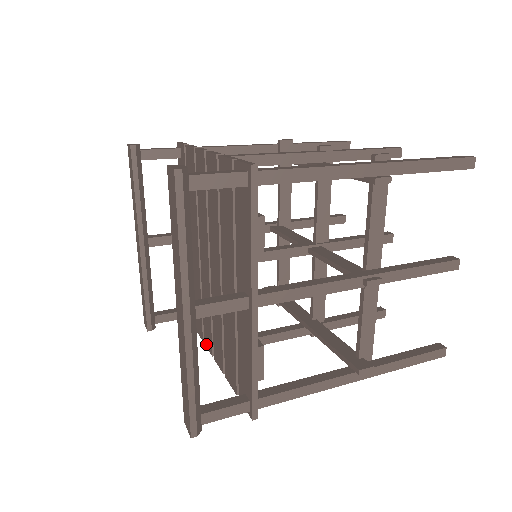
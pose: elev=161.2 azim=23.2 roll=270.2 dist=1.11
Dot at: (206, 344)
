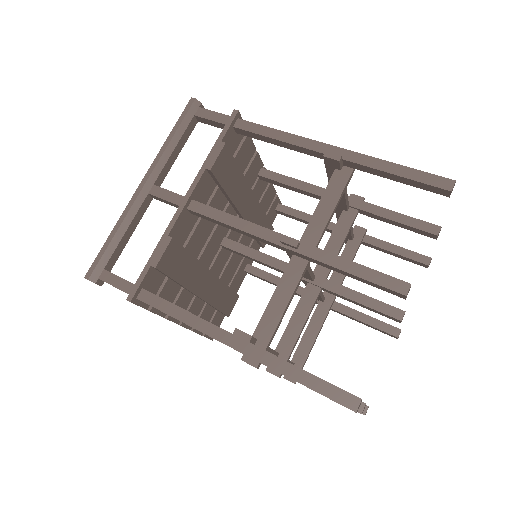
Dot at: occluded
